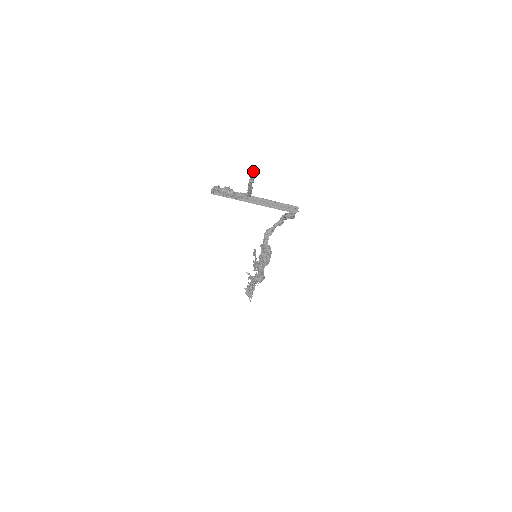
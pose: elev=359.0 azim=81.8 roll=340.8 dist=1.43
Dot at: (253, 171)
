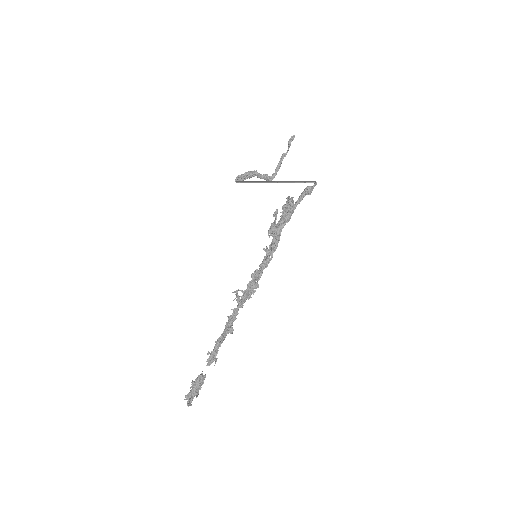
Dot at: (293, 138)
